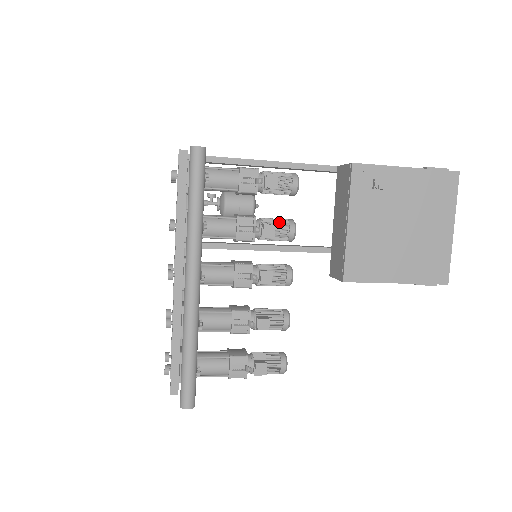
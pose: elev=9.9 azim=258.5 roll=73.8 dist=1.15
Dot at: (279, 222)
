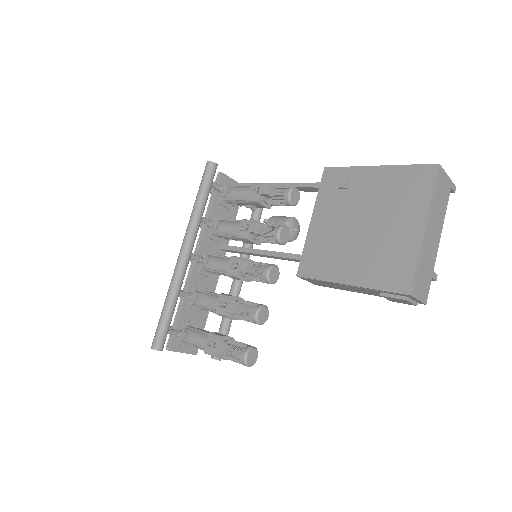
Dot at: (271, 225)
